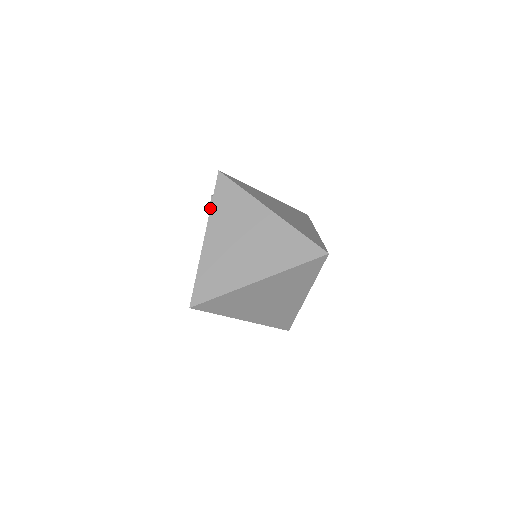
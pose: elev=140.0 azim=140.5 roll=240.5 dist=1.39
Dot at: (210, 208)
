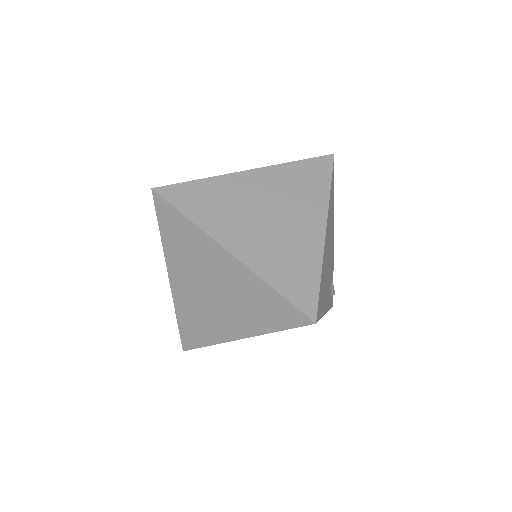
Dot at: occluded
